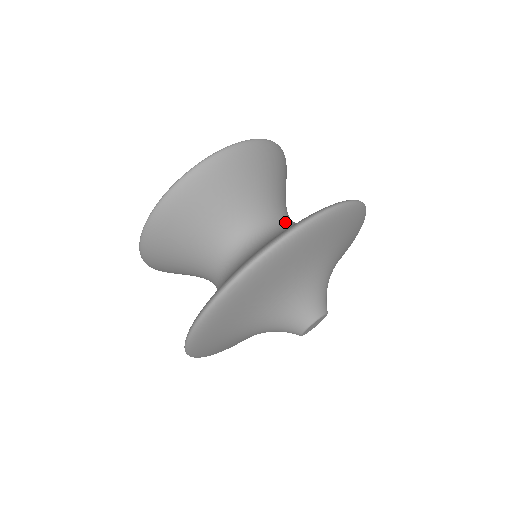
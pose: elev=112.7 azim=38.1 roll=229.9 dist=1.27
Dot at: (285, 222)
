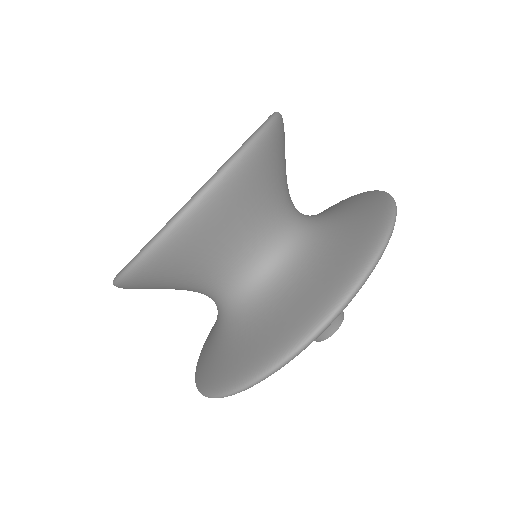
Dot at: (301, 227)
